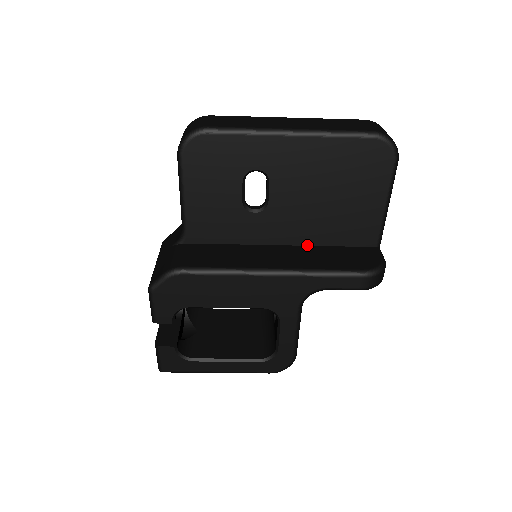
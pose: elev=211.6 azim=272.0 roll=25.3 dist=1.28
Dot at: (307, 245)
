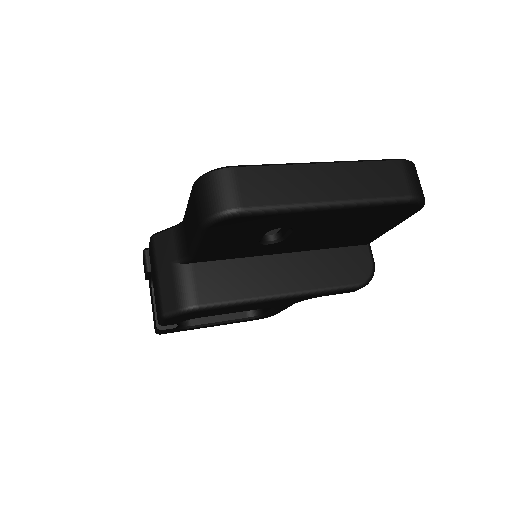
Dot at: (308, 250)
